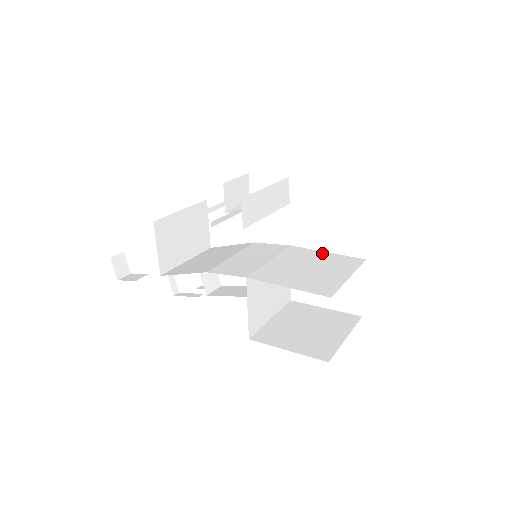
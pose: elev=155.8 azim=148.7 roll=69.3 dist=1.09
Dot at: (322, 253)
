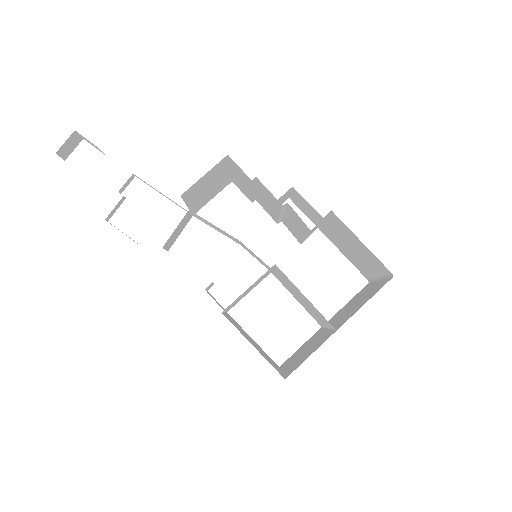
Dot at: (295, 297)
